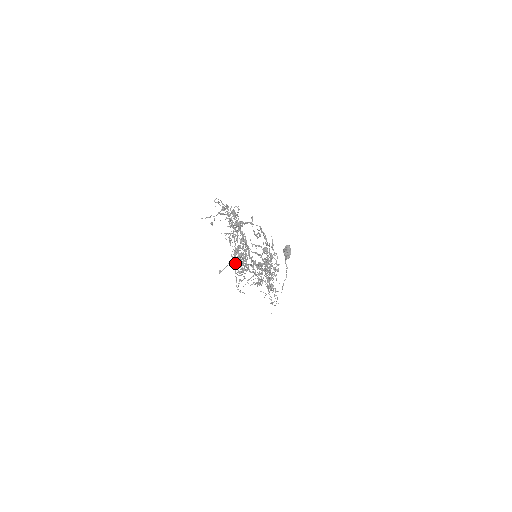
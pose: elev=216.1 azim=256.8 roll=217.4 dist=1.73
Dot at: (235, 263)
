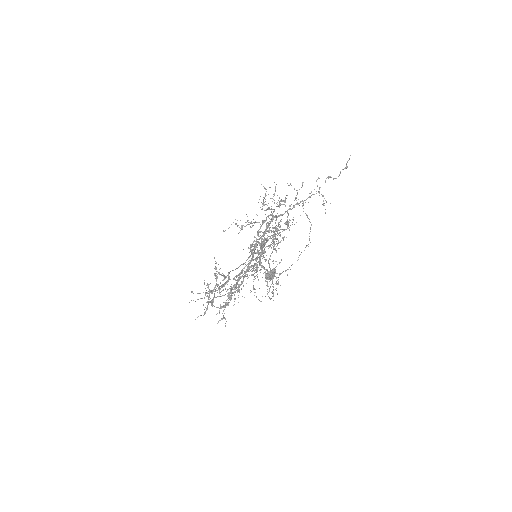
Dot at: occluded
